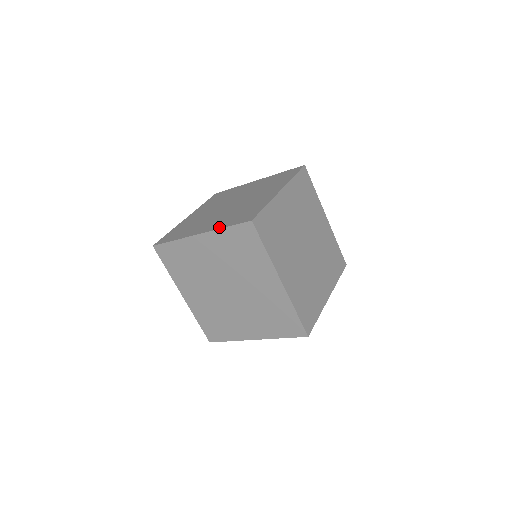
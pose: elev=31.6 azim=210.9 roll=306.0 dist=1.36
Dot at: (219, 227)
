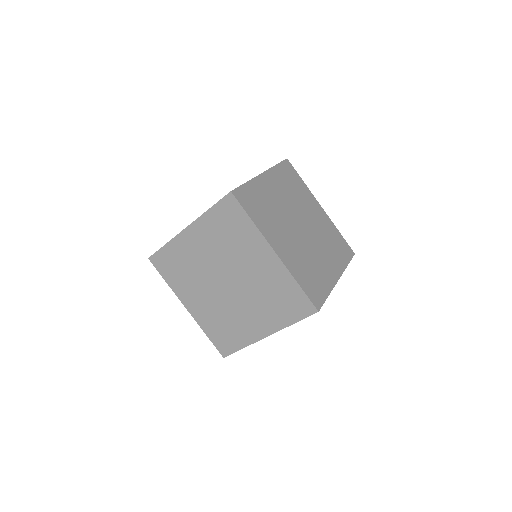
Dot at: (204, 213)
